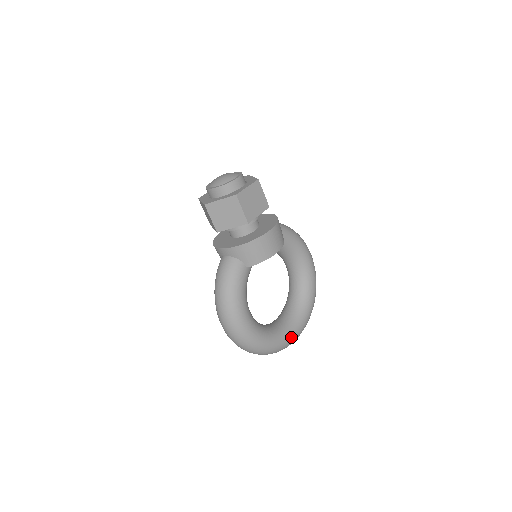
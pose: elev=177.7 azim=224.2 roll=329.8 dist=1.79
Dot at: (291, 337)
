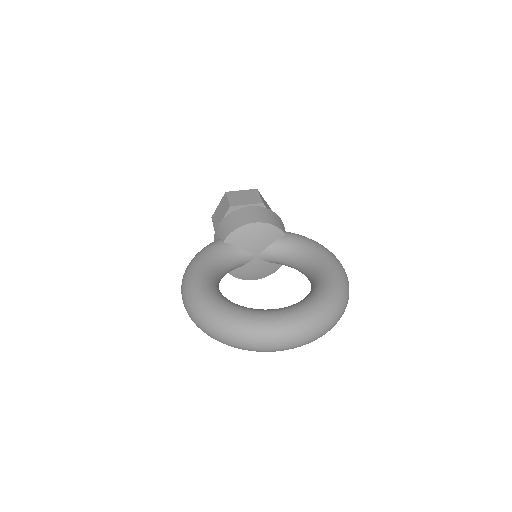
Dot at: (265, 317)
